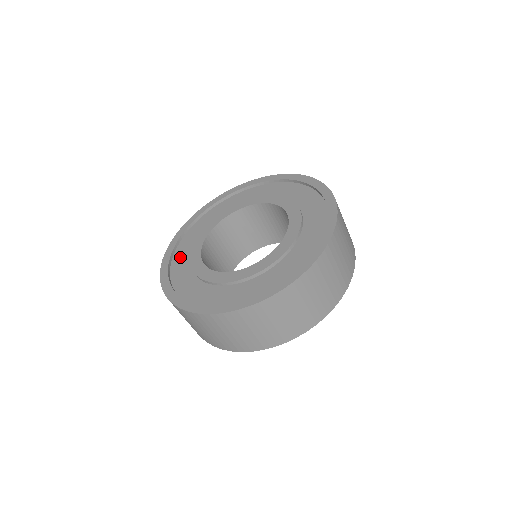
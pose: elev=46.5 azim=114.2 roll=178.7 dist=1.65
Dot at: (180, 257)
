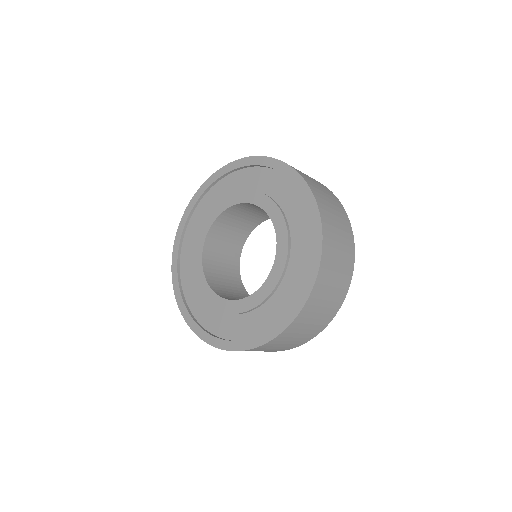
Dot at: (201, 312)
